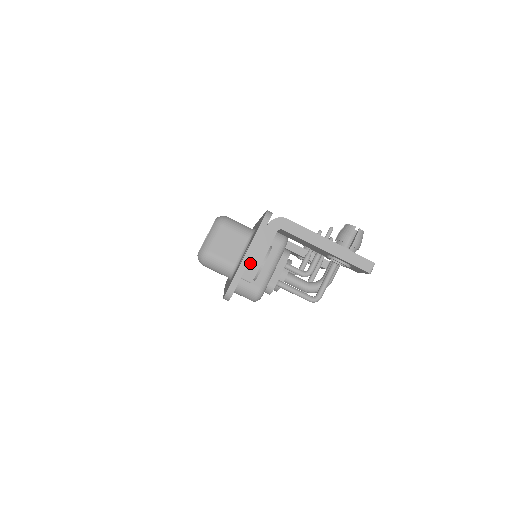
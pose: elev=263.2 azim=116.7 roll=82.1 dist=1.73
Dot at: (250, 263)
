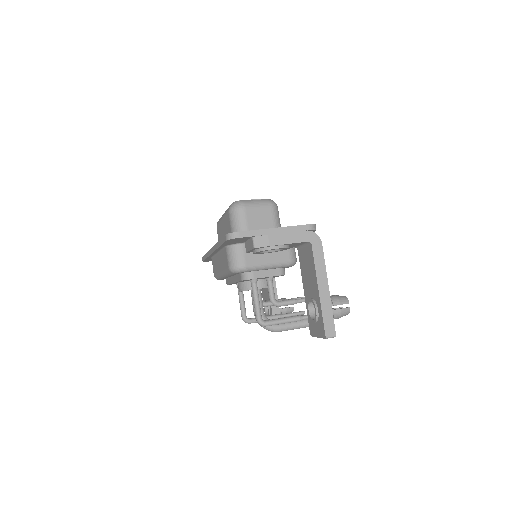
Dot at: (270, 236)
